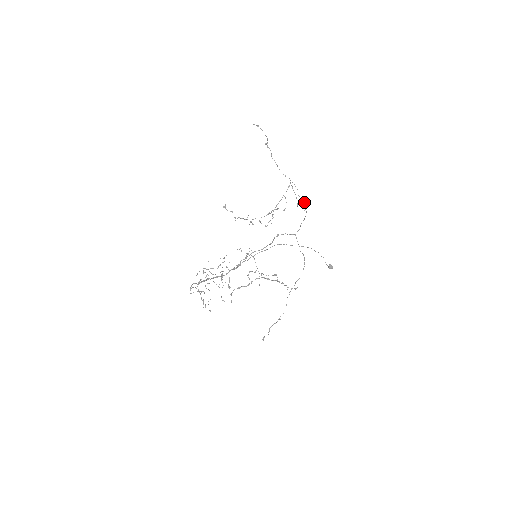
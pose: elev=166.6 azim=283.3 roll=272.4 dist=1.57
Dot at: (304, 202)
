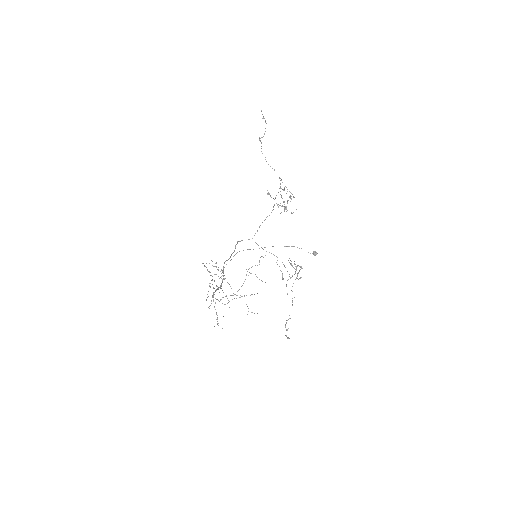
Dot at: occluded
